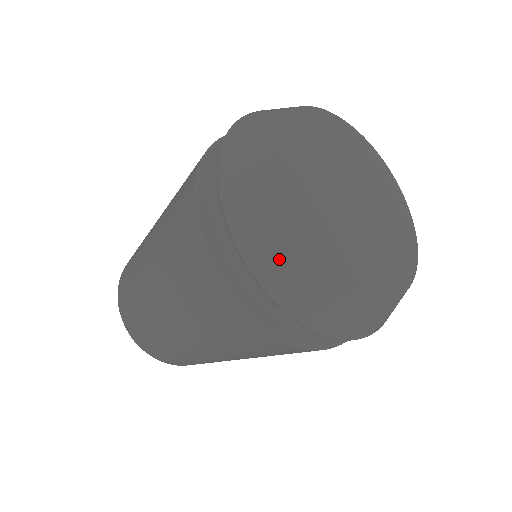
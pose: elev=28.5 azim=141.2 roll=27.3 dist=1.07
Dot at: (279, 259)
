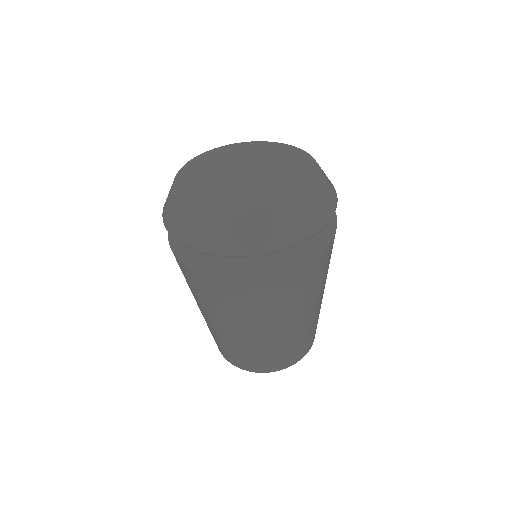
Dot at: (272, 231)
